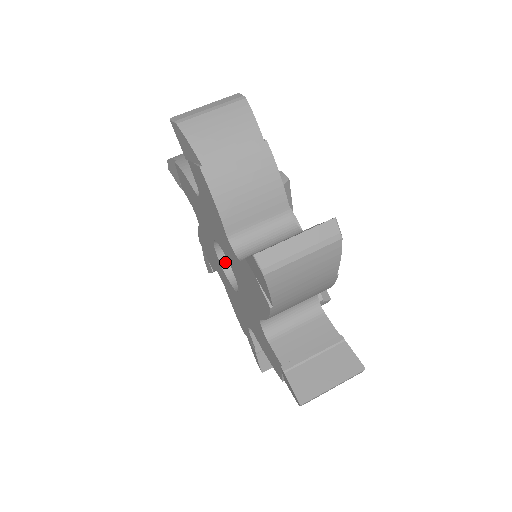
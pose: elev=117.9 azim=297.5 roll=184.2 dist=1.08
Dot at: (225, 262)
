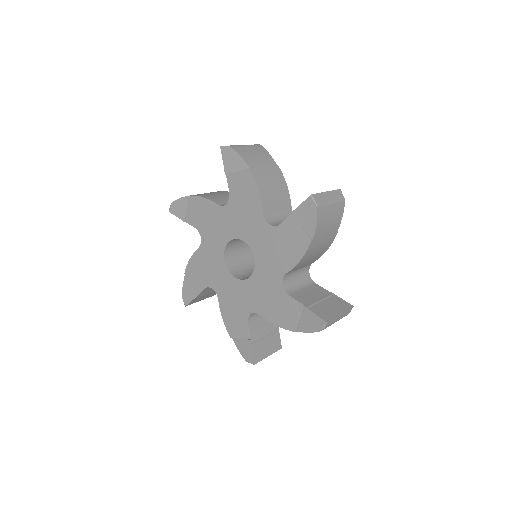
Dot at: (229, 266)
